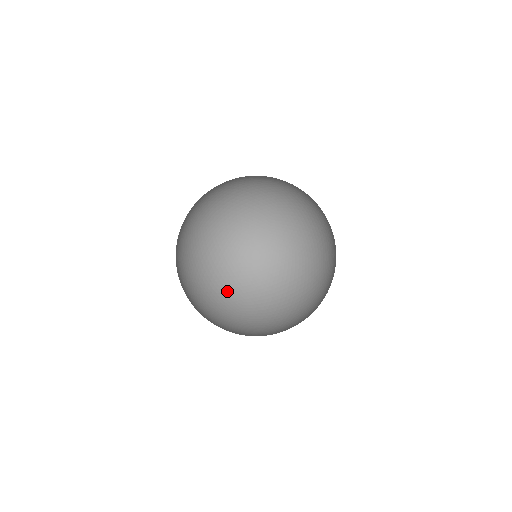
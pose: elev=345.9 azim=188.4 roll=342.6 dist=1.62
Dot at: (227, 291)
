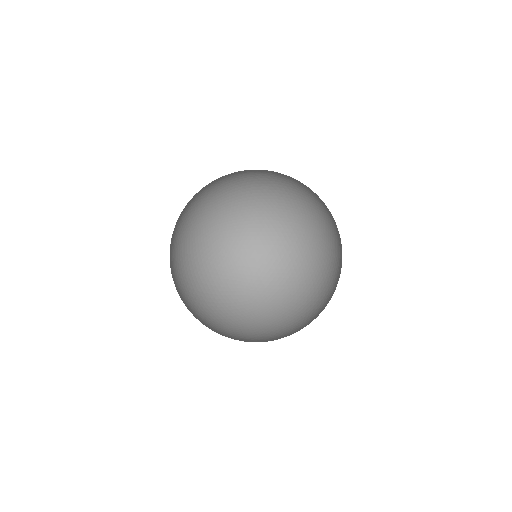
Dot at: (222, 292)
